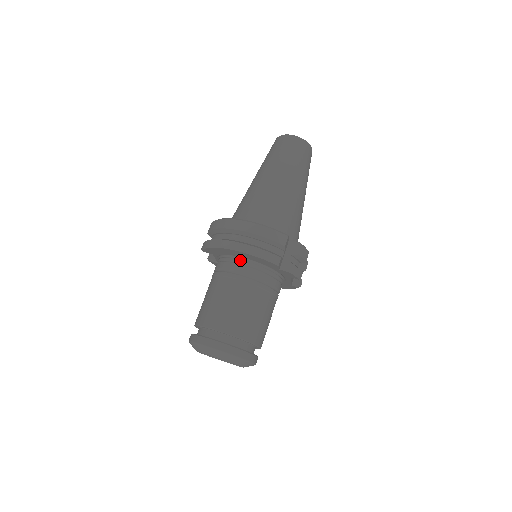
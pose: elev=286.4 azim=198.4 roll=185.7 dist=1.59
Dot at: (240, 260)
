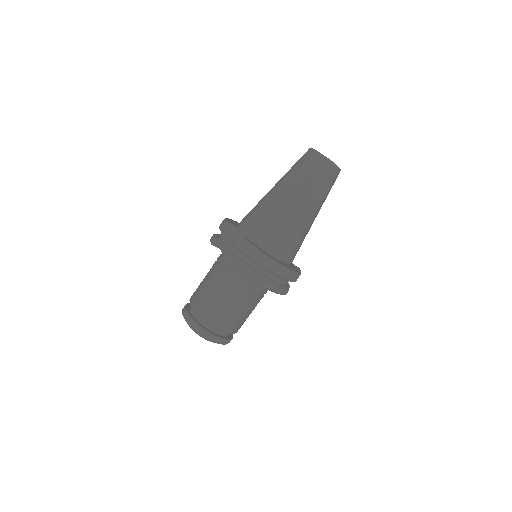
Dot at: occluded
